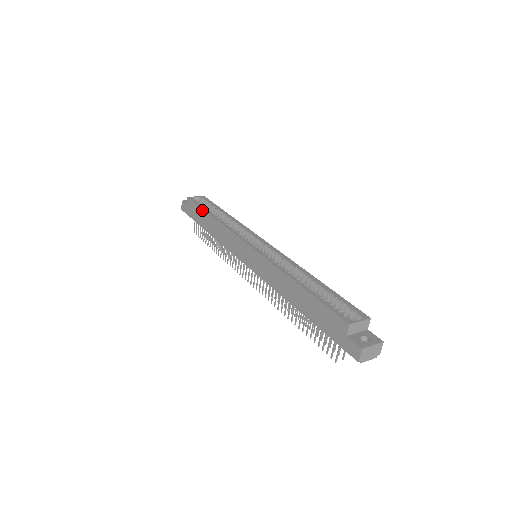
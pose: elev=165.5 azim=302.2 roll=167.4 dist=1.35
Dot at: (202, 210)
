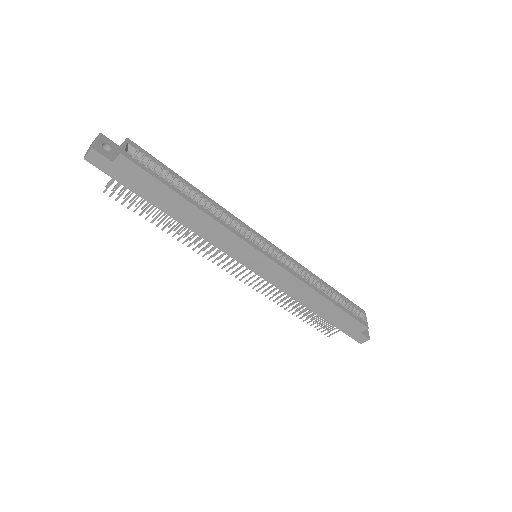
Dot at: (168, 189)
